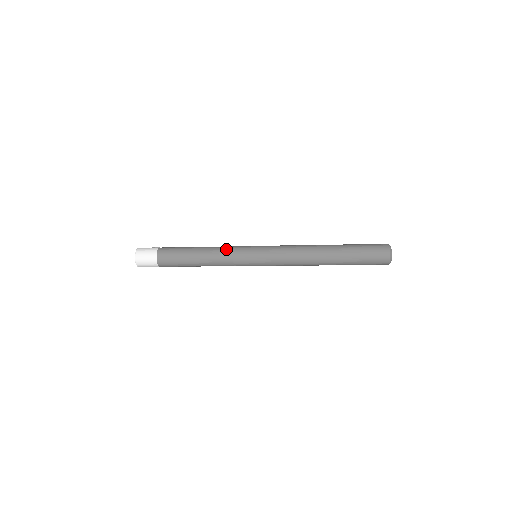
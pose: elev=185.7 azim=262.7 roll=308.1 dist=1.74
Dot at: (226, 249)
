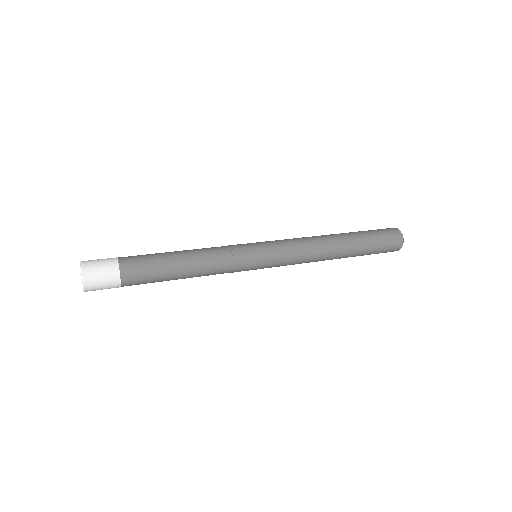
Dot at: (219, 247)
